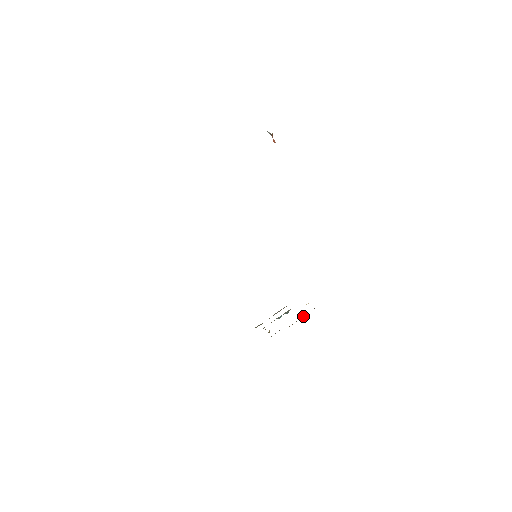
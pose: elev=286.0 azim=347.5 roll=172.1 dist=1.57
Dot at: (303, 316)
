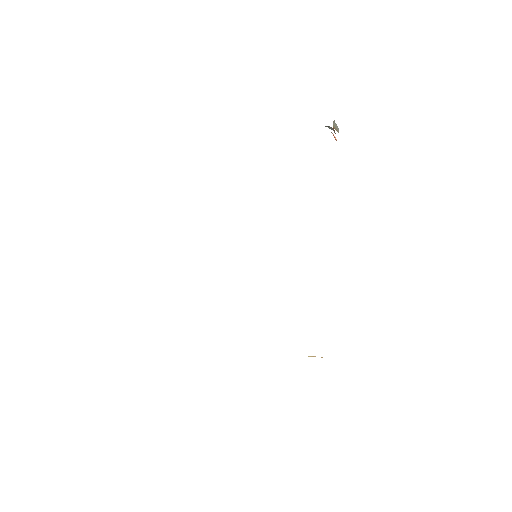
Dot at: occluded
